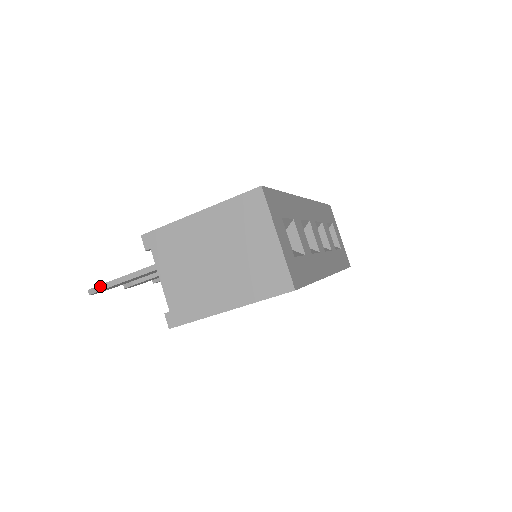
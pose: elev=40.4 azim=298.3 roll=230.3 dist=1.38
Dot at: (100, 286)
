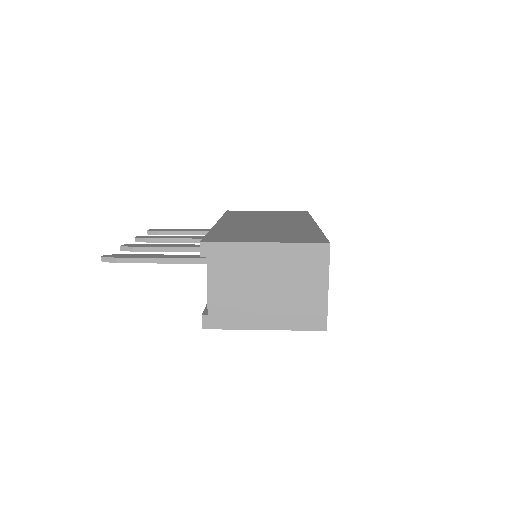
Dot at: (120, 259)
